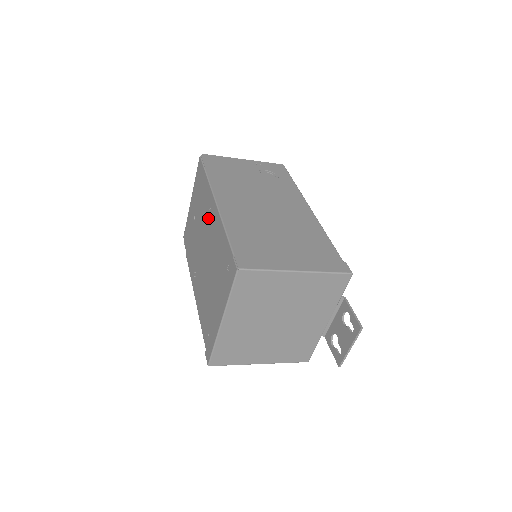
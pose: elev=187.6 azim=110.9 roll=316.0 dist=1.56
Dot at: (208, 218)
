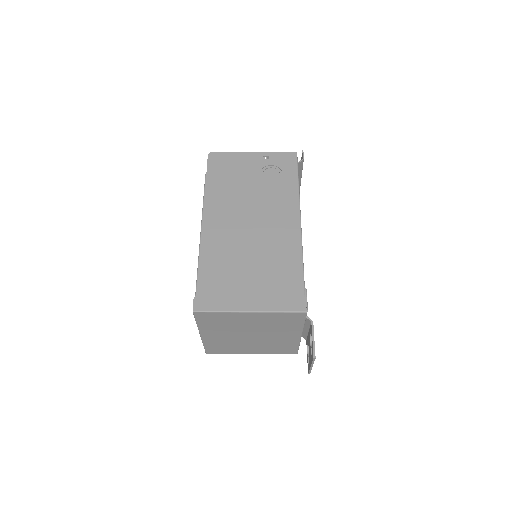
Dot at: occluded
